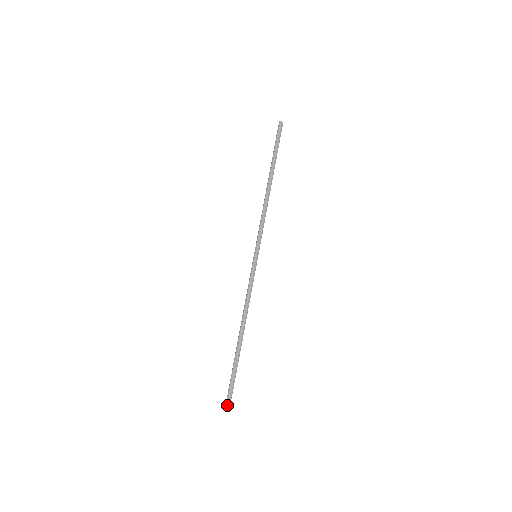
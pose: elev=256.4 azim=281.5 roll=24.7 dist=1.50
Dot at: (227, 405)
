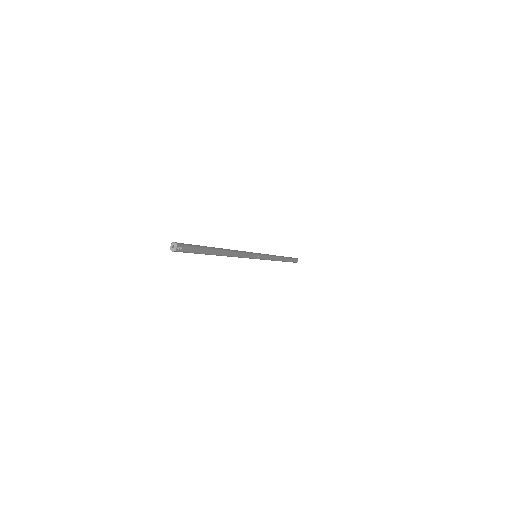
Dot at: (176, 242)
